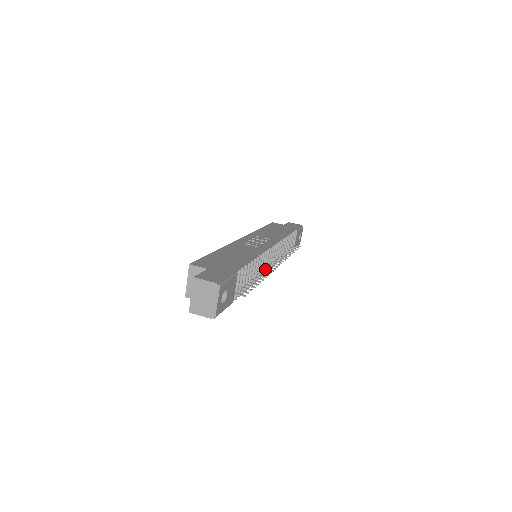
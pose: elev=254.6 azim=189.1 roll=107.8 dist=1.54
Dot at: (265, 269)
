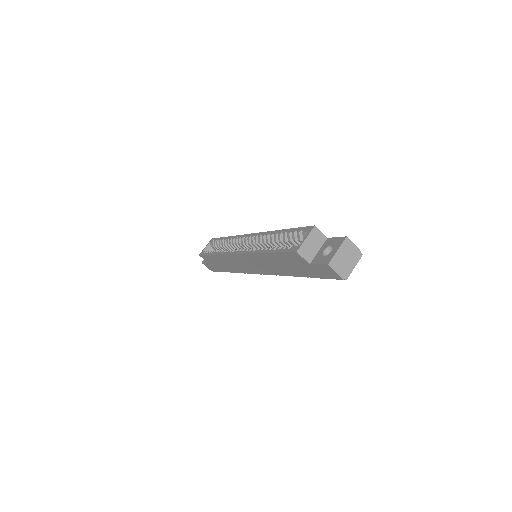
Dot at: occluded
